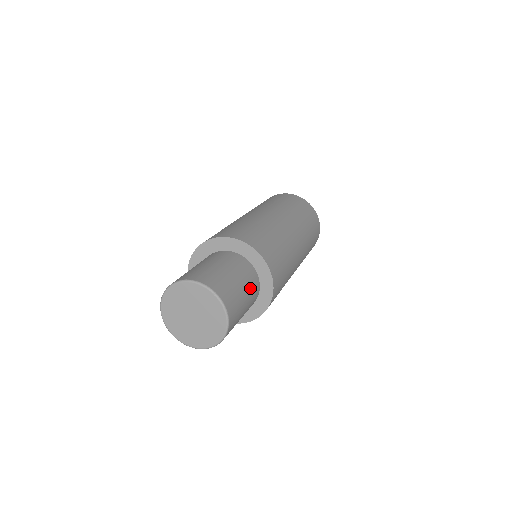
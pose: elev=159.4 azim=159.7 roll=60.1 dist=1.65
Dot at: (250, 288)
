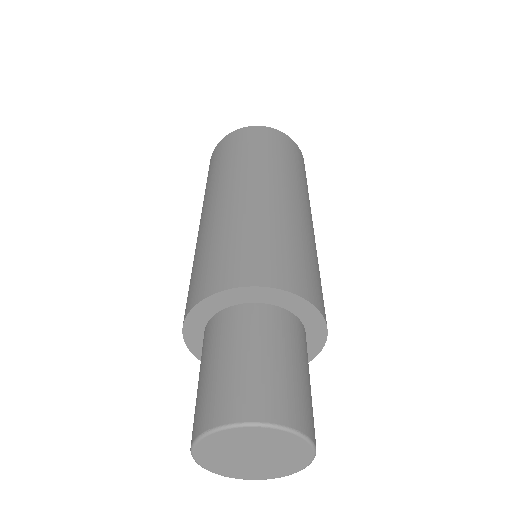
Dot at: (294, 344)
